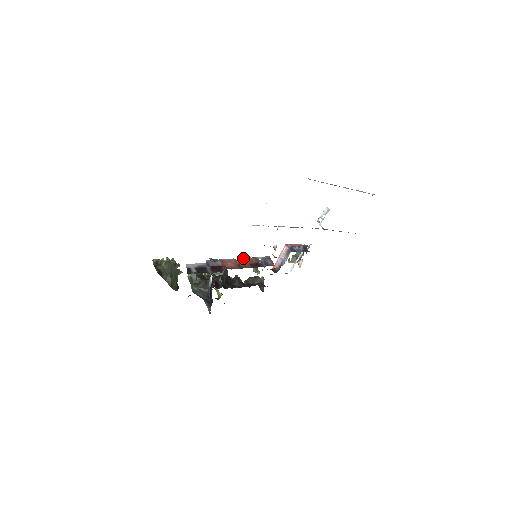
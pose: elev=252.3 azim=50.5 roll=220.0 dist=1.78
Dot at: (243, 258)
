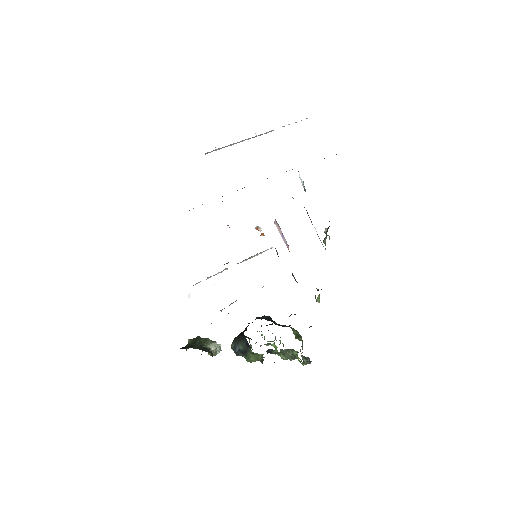
Dot at: occluded
